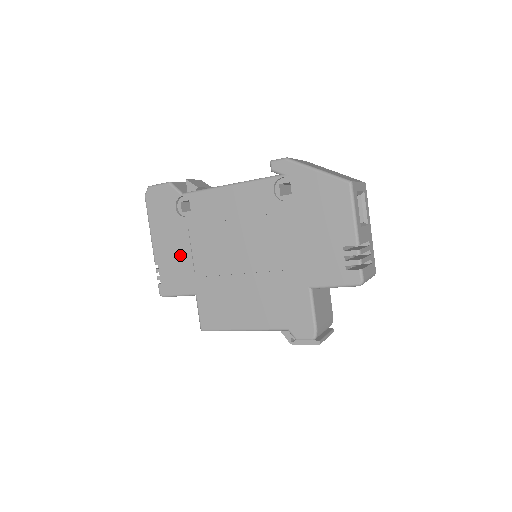
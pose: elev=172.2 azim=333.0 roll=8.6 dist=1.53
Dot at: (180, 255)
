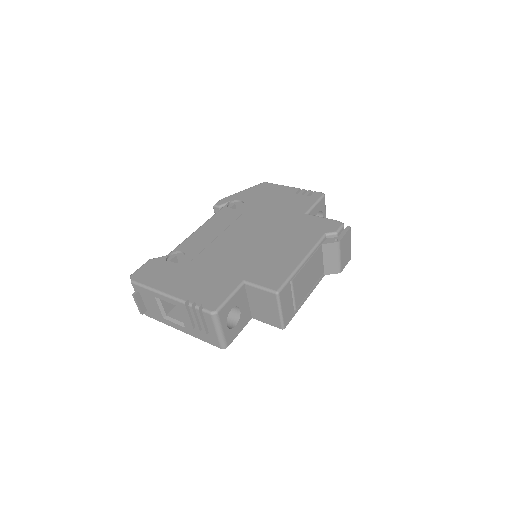
Dot at: (202, 277)
